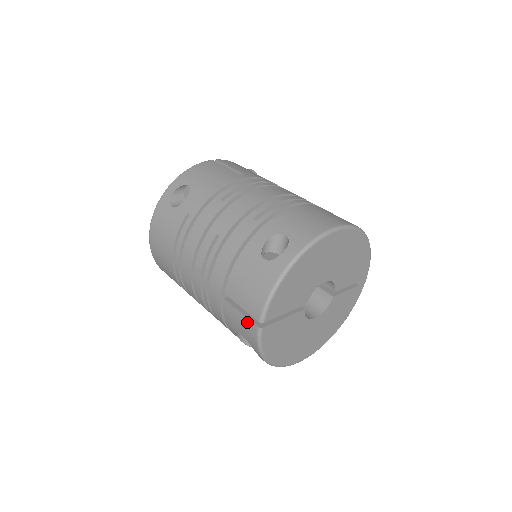
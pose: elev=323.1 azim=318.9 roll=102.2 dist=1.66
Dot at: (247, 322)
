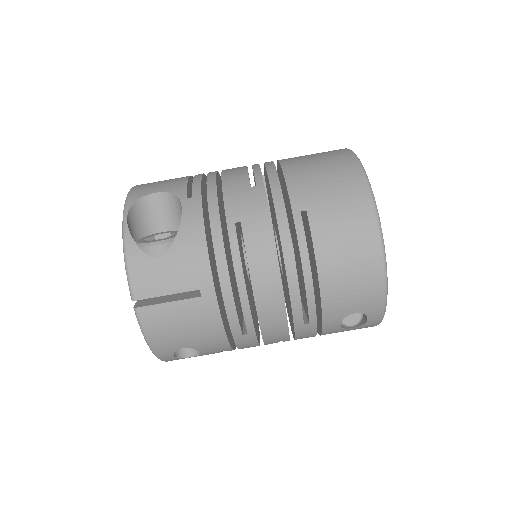
Dot at: occluded
